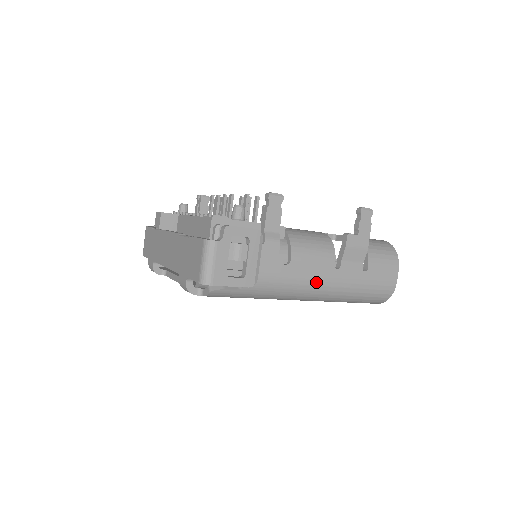
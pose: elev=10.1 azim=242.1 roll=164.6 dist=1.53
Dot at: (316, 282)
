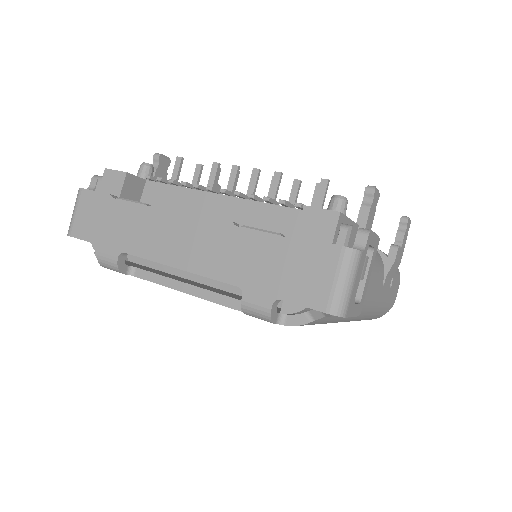
Dot at: (372, 302)
